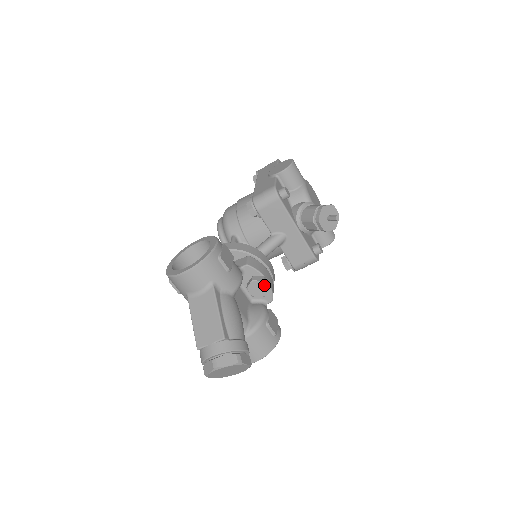
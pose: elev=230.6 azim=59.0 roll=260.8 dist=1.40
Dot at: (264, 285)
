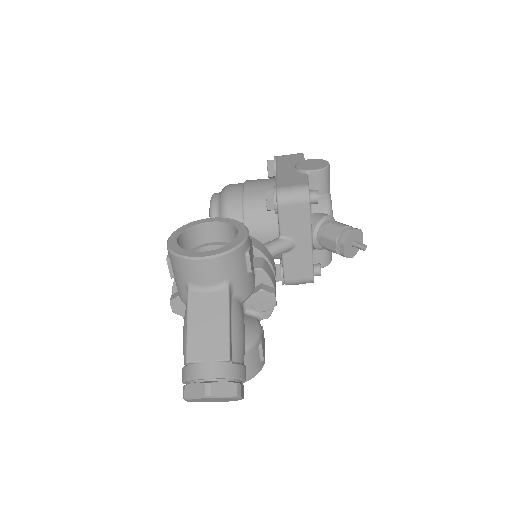
Dot at: (272, 299)
